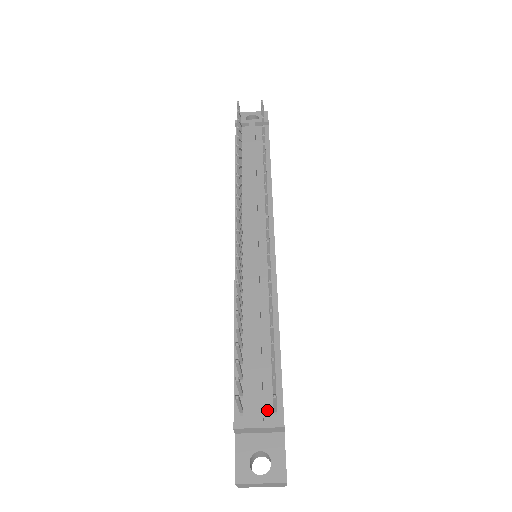
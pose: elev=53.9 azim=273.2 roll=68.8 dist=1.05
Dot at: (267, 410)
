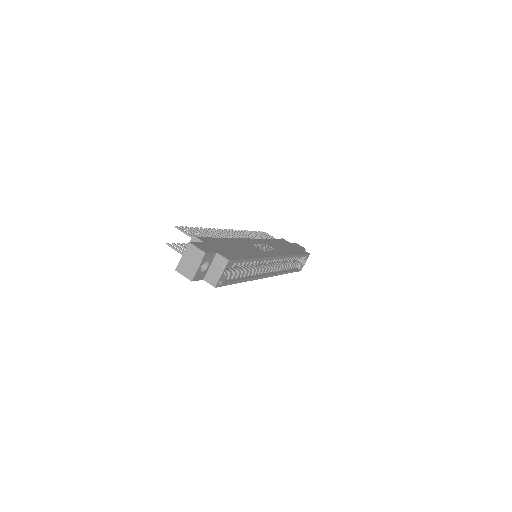
Dot at: occluded
